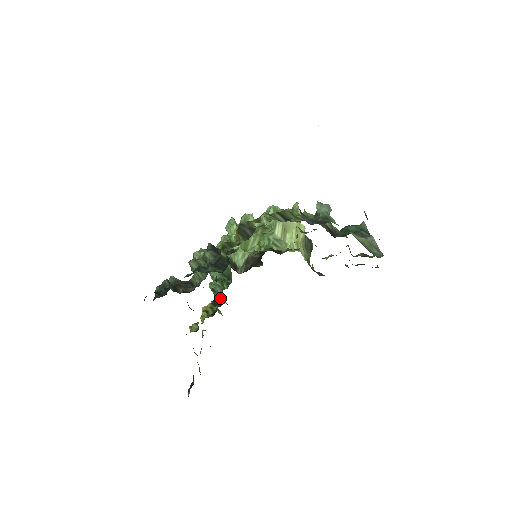
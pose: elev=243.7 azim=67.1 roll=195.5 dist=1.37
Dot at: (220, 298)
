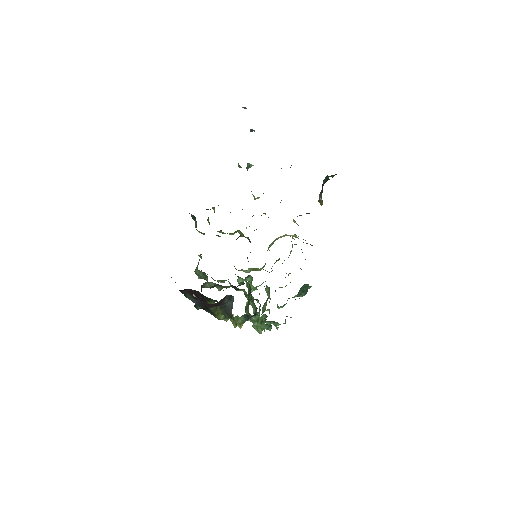
Dot at: (249, 304)
